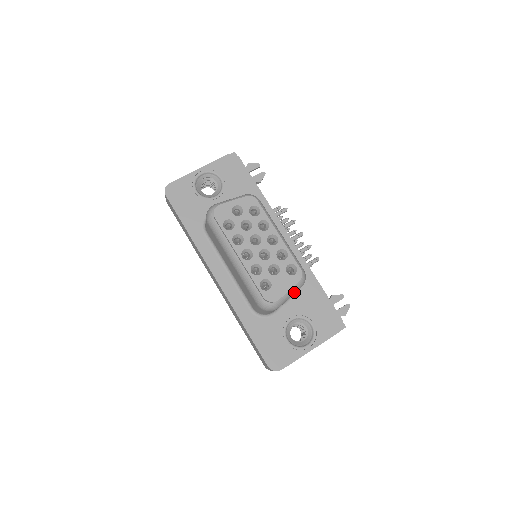
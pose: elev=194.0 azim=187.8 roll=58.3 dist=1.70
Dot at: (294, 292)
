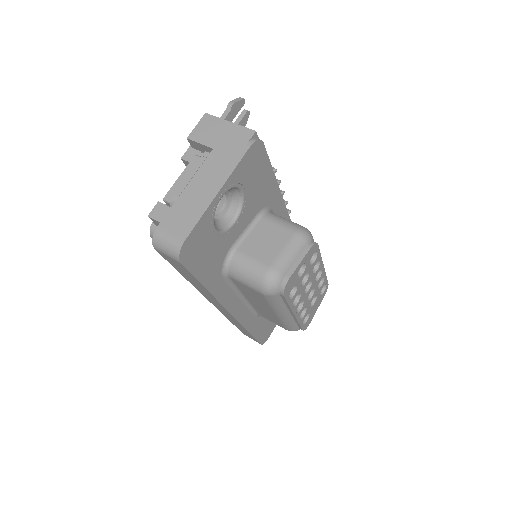
Dot at: occluded
